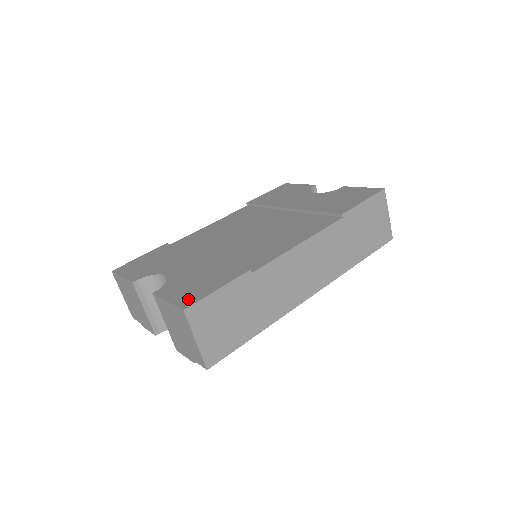
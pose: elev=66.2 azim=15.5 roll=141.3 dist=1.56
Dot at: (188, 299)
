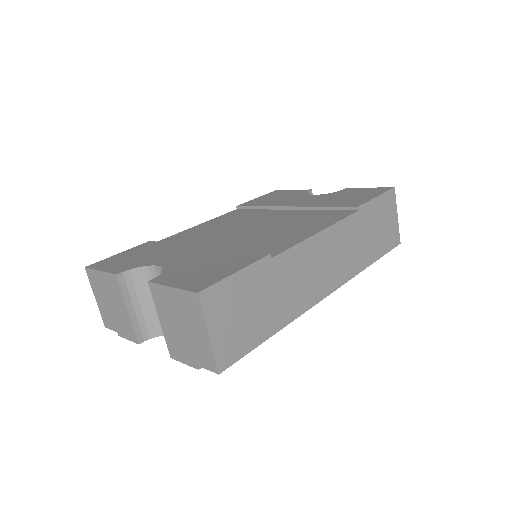
Dot at: (200, 283)
